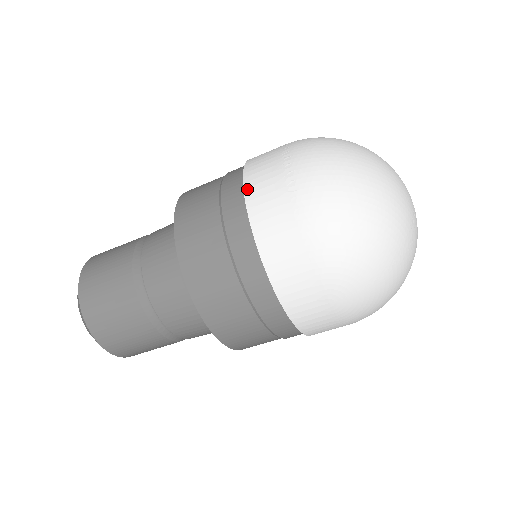
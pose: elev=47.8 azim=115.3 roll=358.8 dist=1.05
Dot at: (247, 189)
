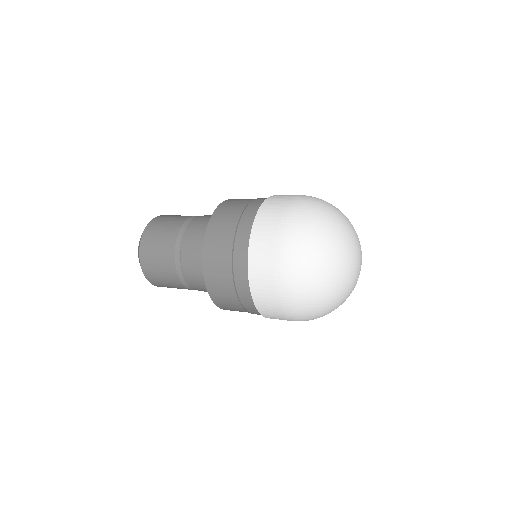
Dot at: (250, 275)
